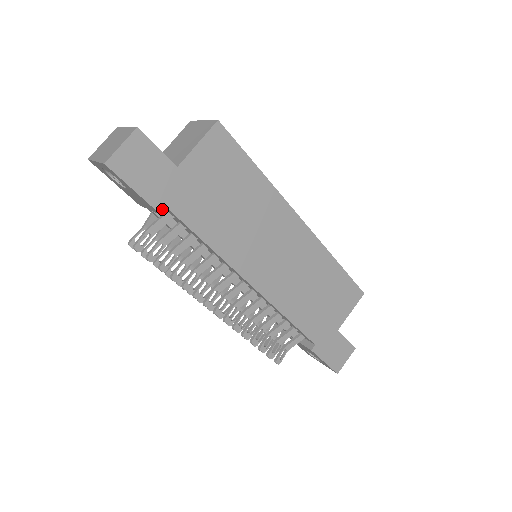
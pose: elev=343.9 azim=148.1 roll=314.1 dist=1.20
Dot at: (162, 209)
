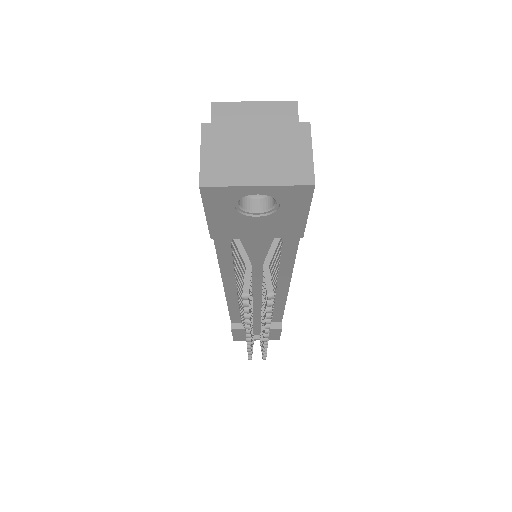
Dot at: occluded
